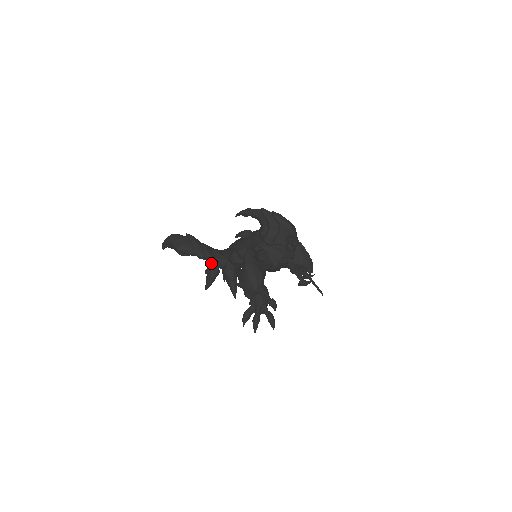
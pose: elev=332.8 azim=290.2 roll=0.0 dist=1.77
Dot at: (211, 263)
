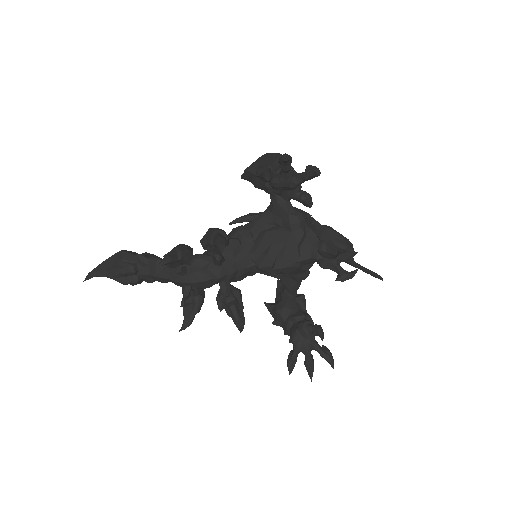
Dot at: occluded
